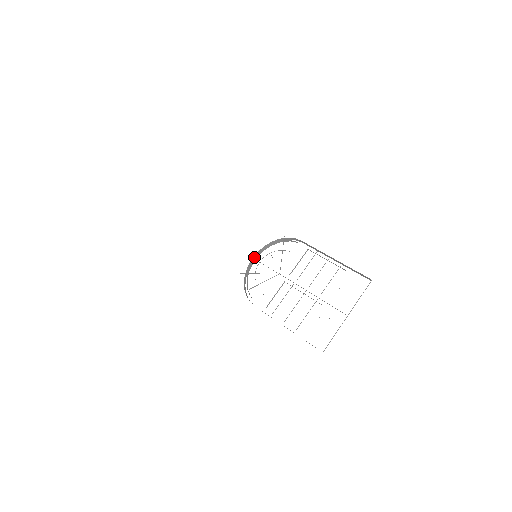
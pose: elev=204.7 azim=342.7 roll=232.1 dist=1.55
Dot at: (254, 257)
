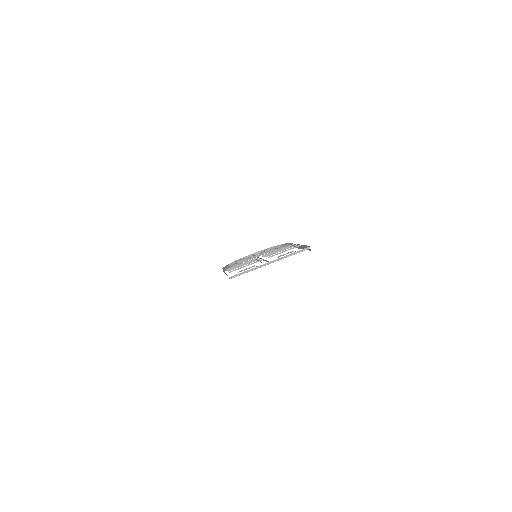
Dot at: occluded
